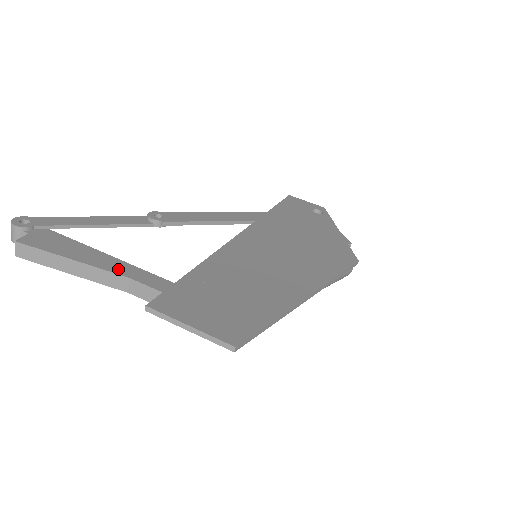
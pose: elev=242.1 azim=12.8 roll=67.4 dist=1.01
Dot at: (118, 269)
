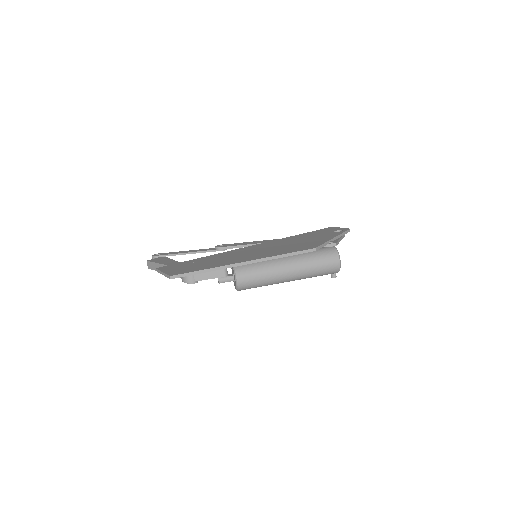
Dot at: occluded
